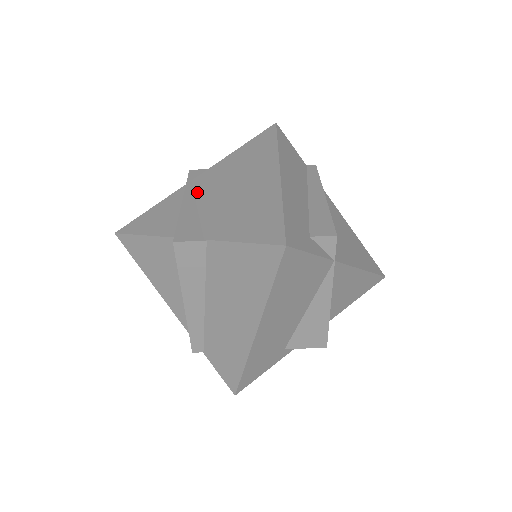
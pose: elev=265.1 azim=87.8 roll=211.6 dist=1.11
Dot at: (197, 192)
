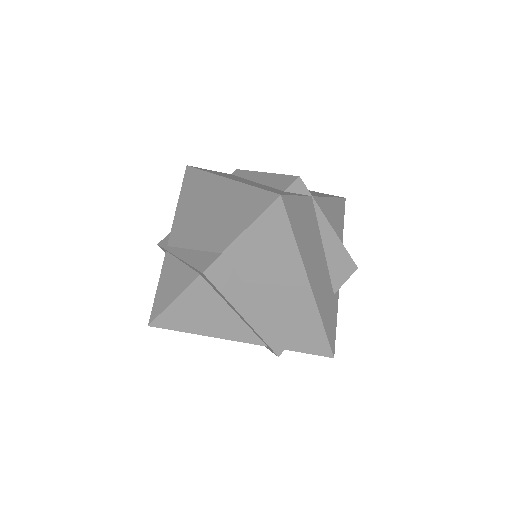
Dot at: (180, 245)
